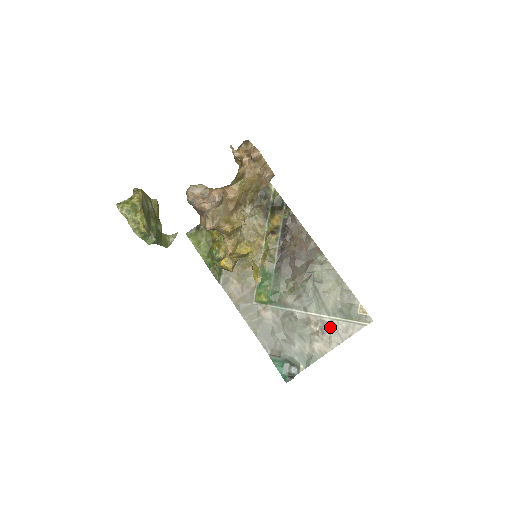
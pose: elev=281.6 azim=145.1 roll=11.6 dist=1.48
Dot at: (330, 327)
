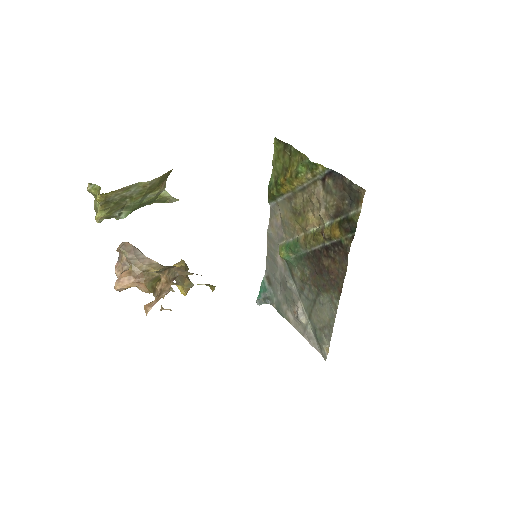
Dot at: (303, 323)
